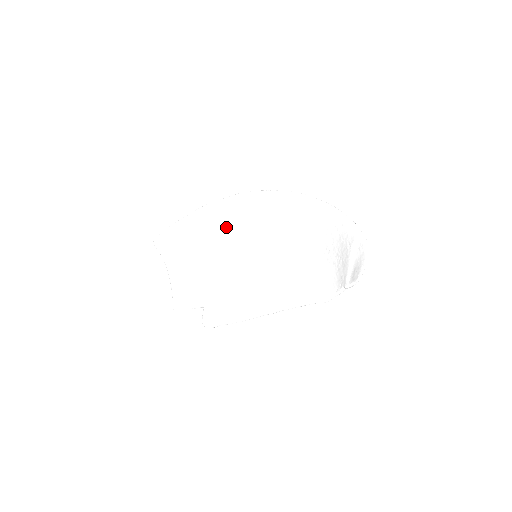
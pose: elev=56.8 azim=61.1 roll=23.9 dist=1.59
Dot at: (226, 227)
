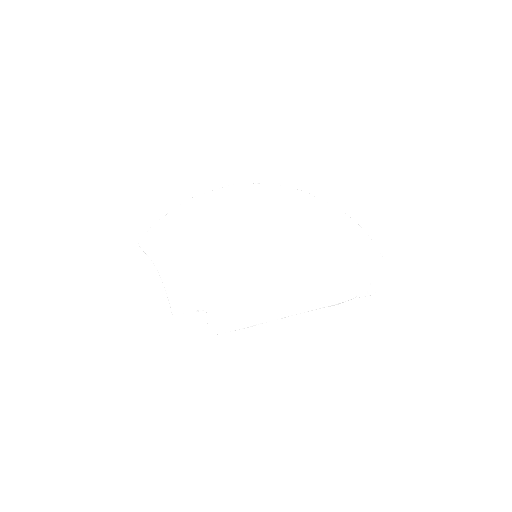
Dot at: (217, 221)
